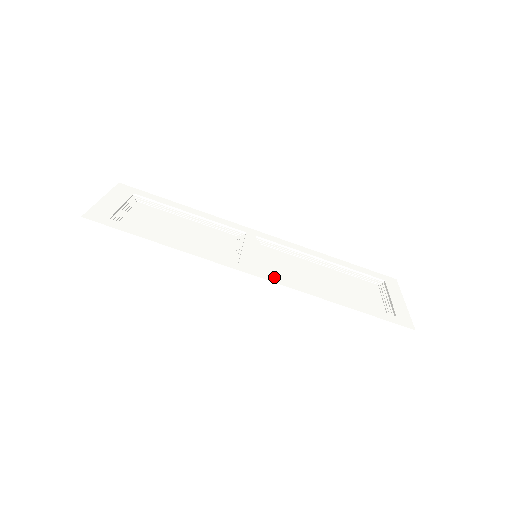
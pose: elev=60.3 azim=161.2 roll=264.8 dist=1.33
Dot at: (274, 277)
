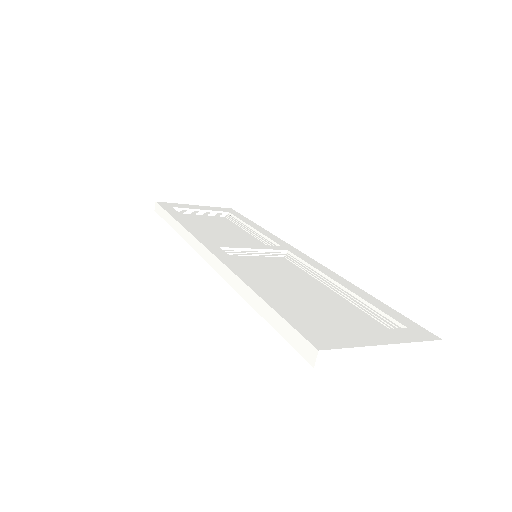
Dot at: (226, 256)
